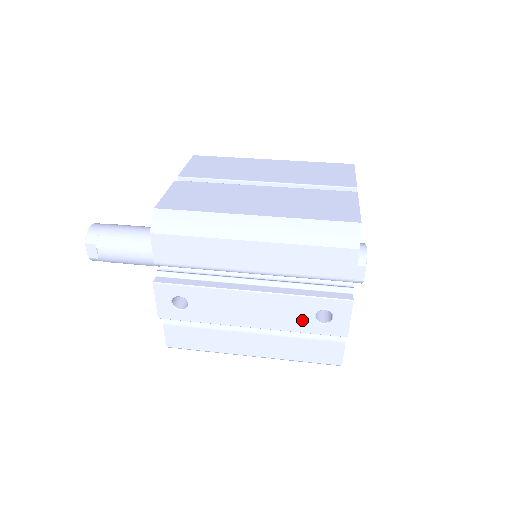
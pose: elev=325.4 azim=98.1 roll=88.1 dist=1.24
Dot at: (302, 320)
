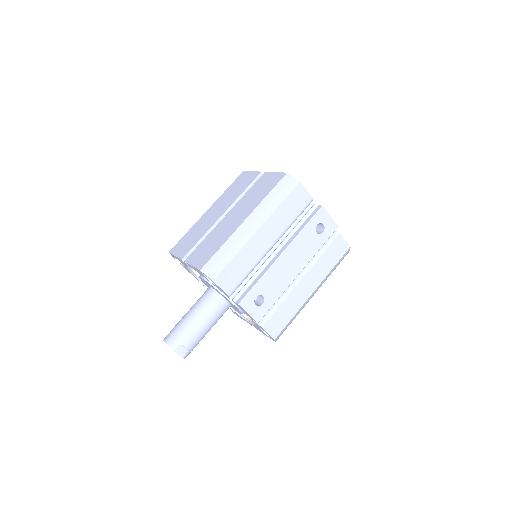
Dot at: (314, 241)
